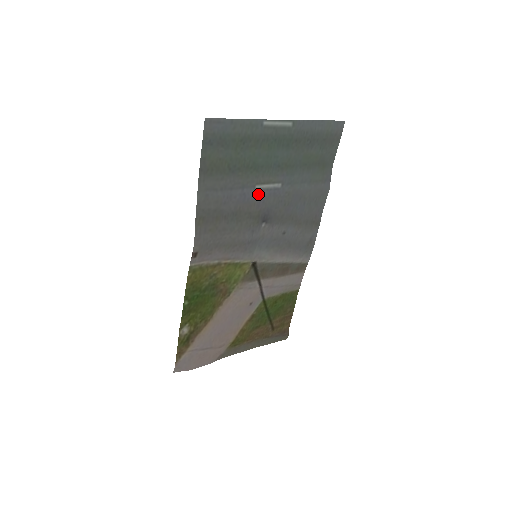
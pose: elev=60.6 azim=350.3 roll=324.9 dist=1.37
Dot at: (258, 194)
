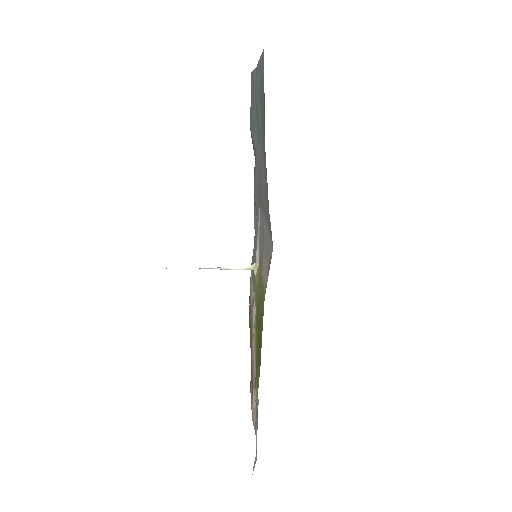
Dot at: (260, 167)
